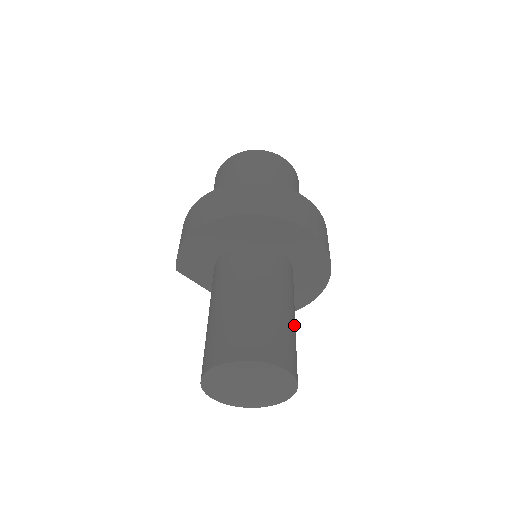
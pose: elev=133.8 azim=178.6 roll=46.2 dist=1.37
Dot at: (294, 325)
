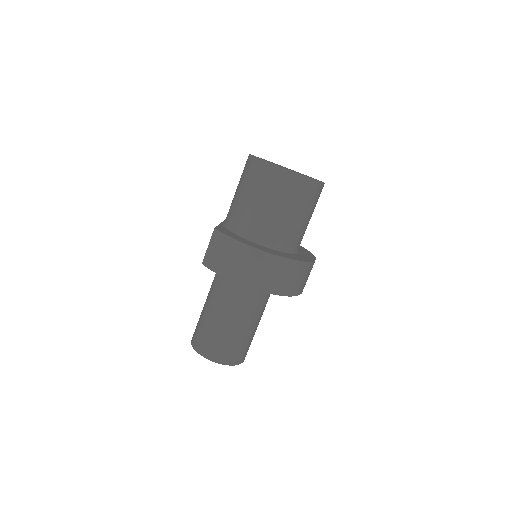
Dot at: occluded
